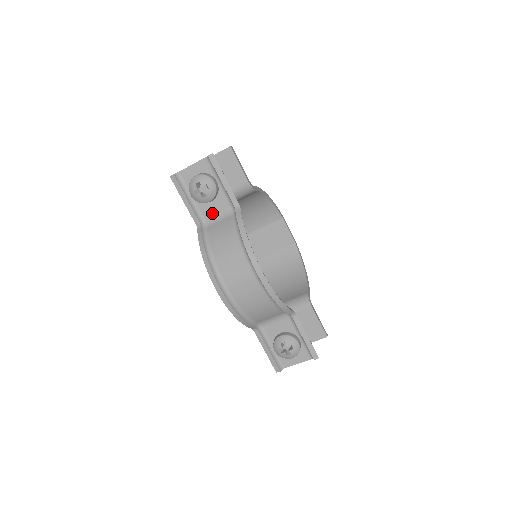
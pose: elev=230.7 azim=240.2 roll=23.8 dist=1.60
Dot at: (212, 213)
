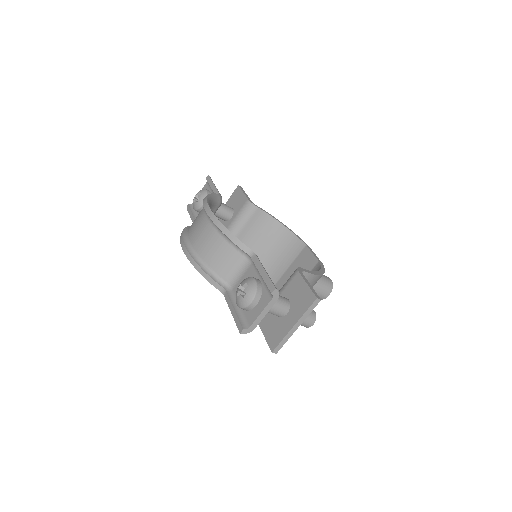
Dot at: occluded
